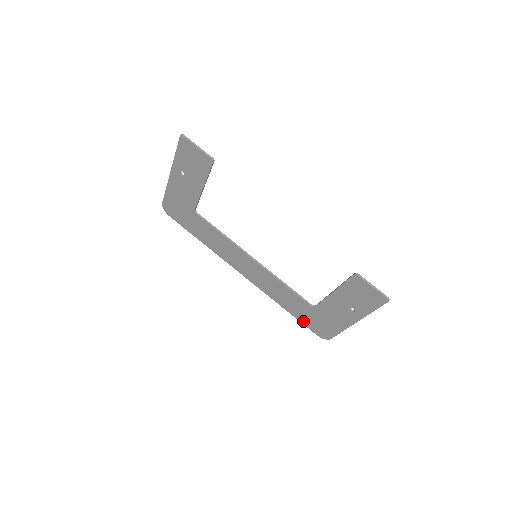
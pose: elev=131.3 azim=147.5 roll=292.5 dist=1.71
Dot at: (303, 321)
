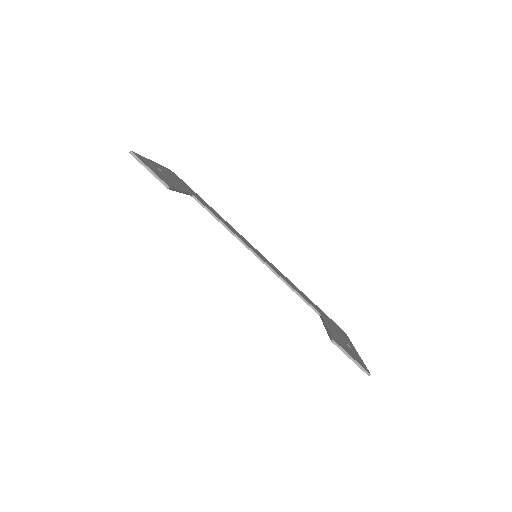
Dot at: occluded
